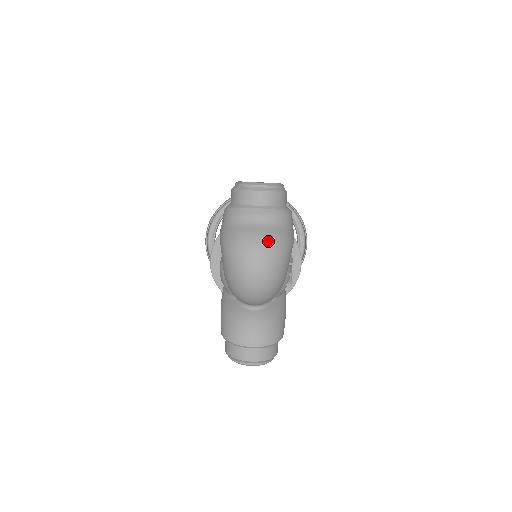
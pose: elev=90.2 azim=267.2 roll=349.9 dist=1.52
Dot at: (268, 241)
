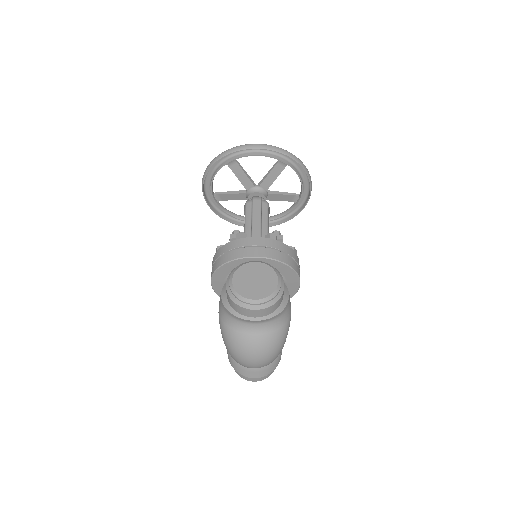
Dot at: (265, 346)
